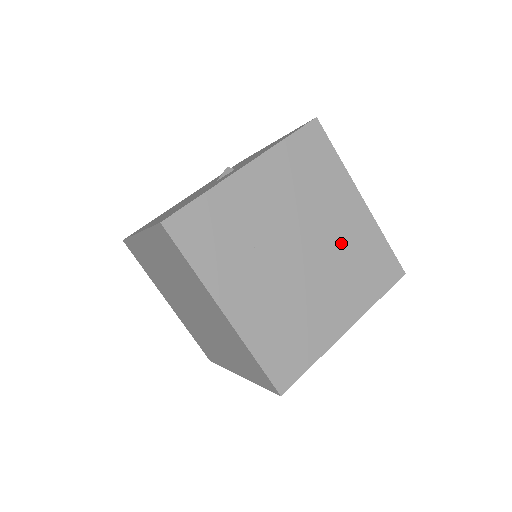
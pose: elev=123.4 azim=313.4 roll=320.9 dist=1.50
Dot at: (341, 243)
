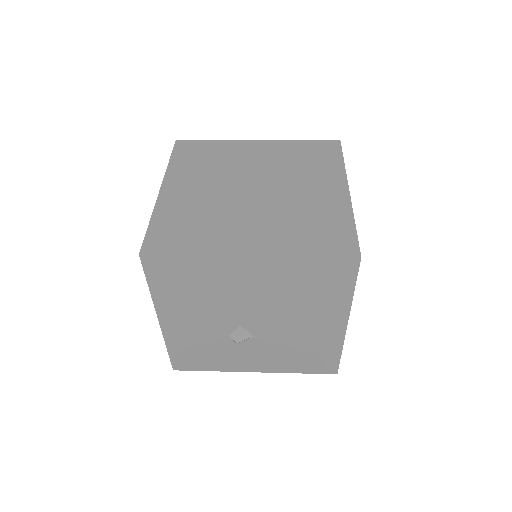
Dot at: (299, 202)
